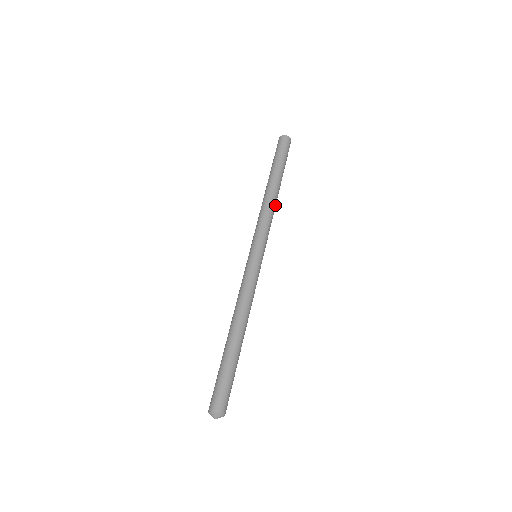
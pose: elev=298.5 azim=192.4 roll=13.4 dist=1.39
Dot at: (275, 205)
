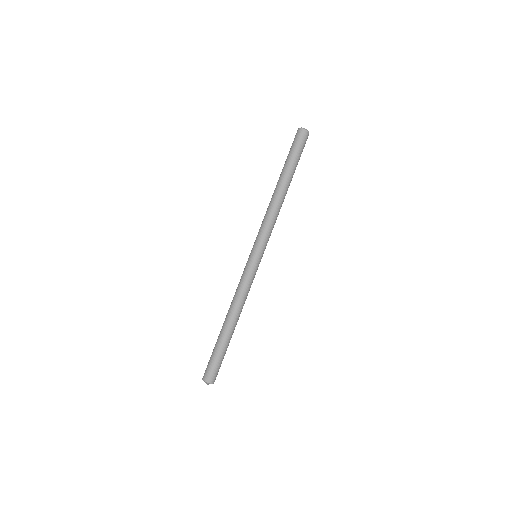
Dot at: (280, 206)
